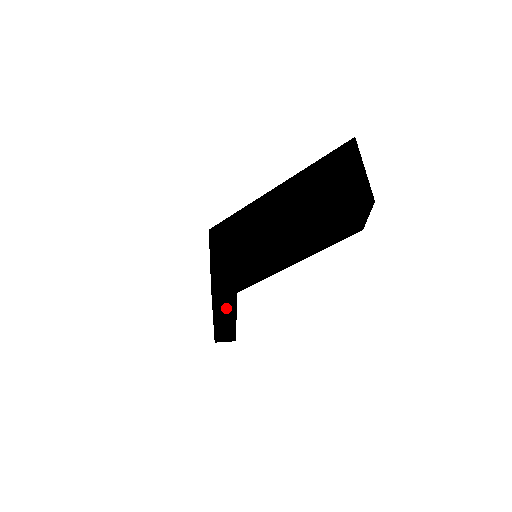
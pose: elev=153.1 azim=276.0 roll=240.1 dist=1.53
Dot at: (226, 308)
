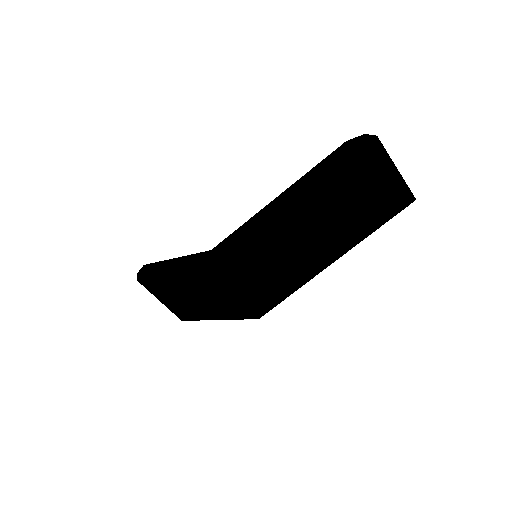
Dot at: occluded
